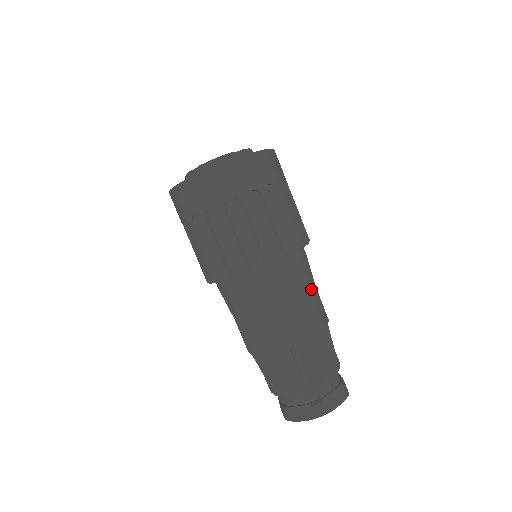
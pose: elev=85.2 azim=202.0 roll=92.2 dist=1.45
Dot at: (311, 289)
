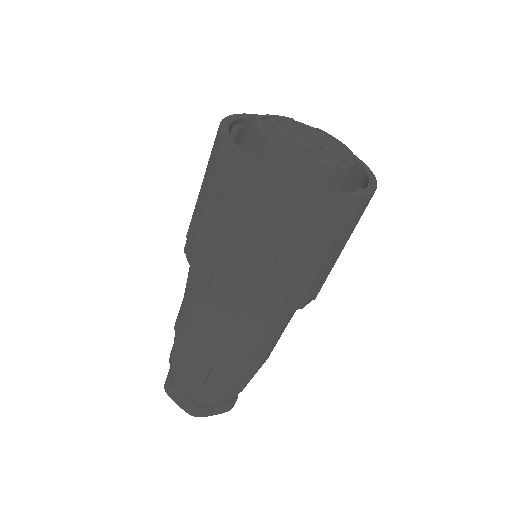
Dot at: (277, 336)
